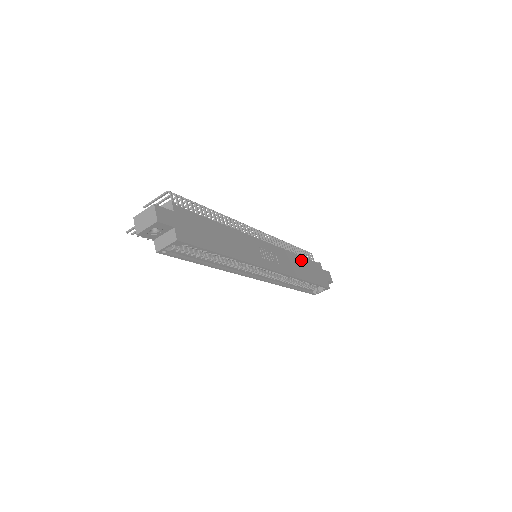
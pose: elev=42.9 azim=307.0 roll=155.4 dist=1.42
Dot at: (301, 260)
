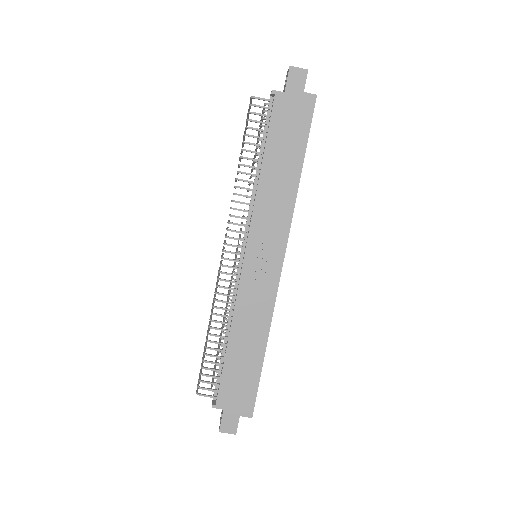
Dot at: (269, 164)
